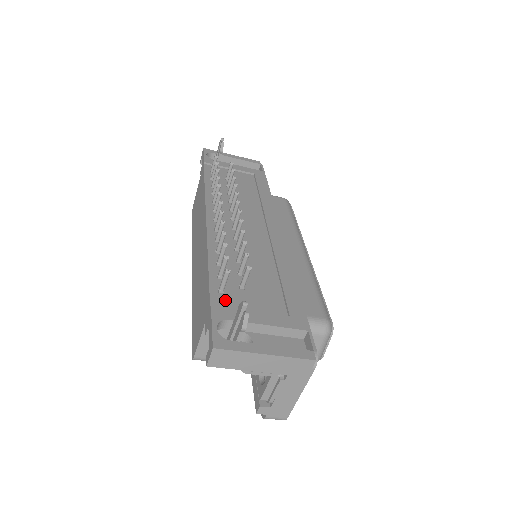
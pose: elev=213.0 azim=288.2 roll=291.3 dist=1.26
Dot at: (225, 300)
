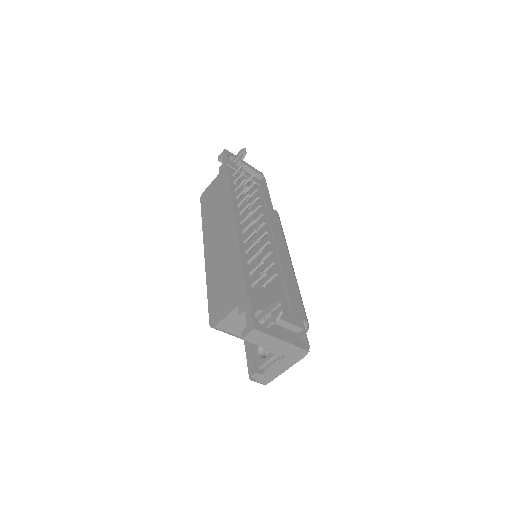
Dot at: (255, 293)
